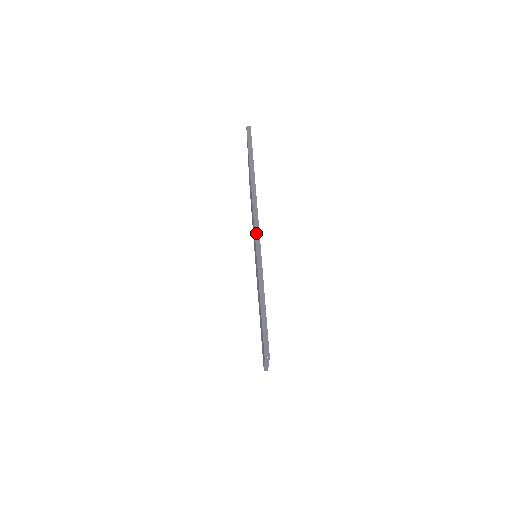
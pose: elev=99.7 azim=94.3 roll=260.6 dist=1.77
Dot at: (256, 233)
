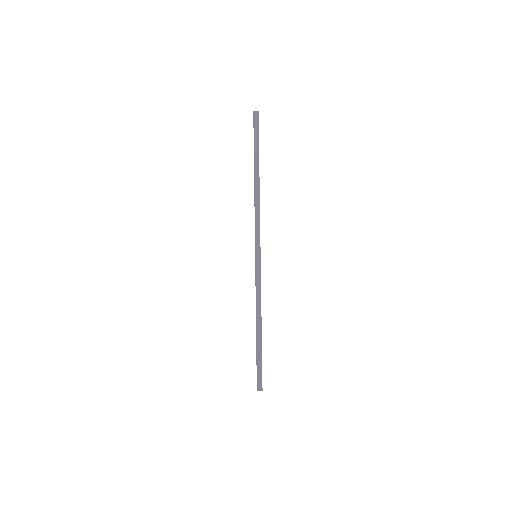
Dot at: (256, 247)
